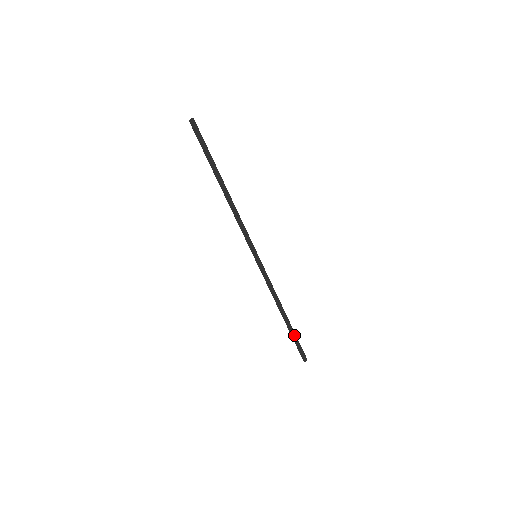
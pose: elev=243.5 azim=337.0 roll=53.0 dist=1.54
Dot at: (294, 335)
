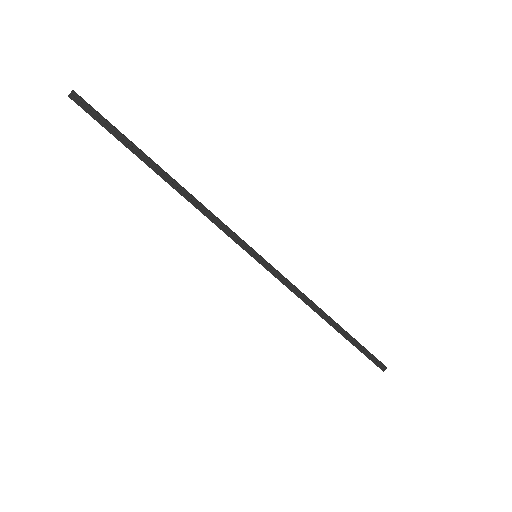
Dot at: (355, 343)
